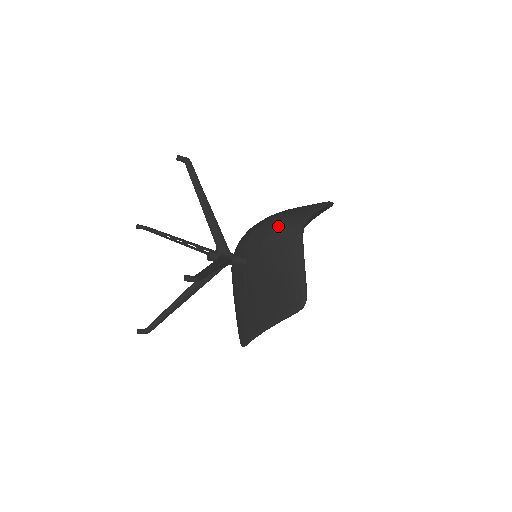
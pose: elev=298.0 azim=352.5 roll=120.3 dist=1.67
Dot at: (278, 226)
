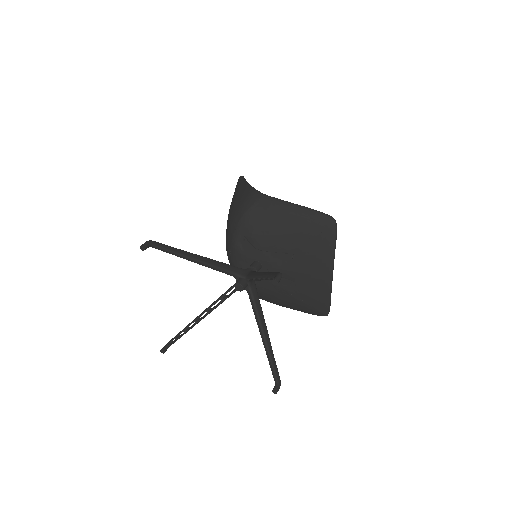
Dot at: (247, 214)
